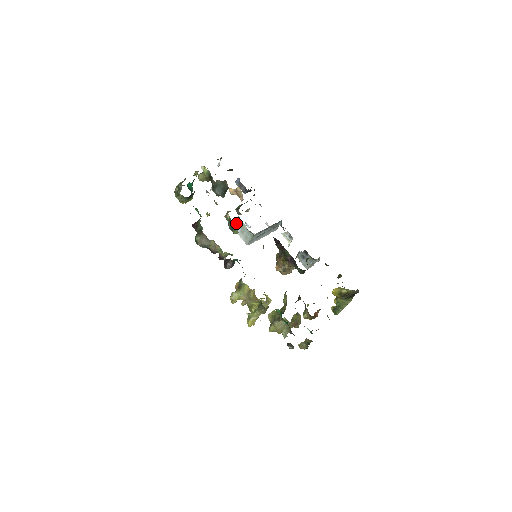
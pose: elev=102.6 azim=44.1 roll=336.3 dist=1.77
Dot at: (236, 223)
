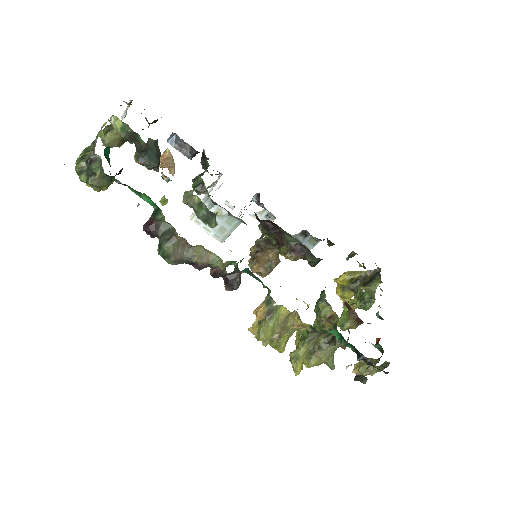
Dot at: occluded
